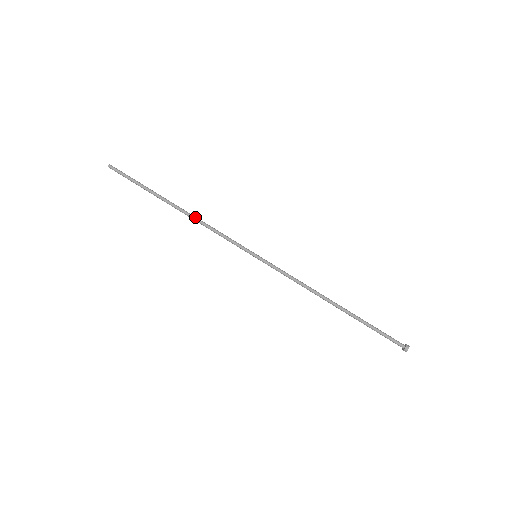
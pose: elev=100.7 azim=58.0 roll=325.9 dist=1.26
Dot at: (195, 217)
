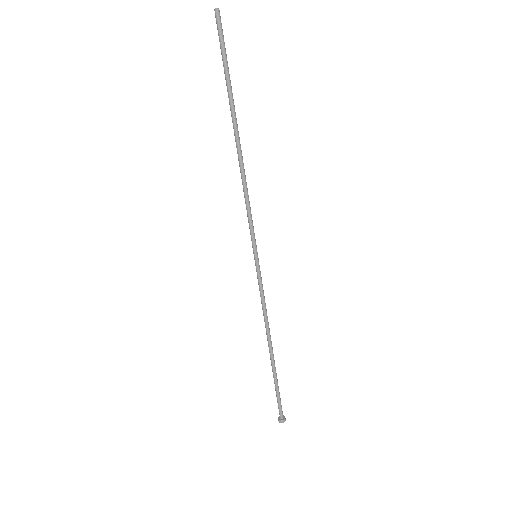
Dot at: occluded
